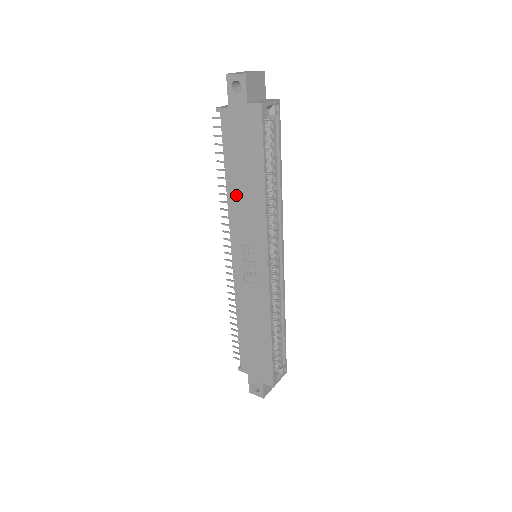
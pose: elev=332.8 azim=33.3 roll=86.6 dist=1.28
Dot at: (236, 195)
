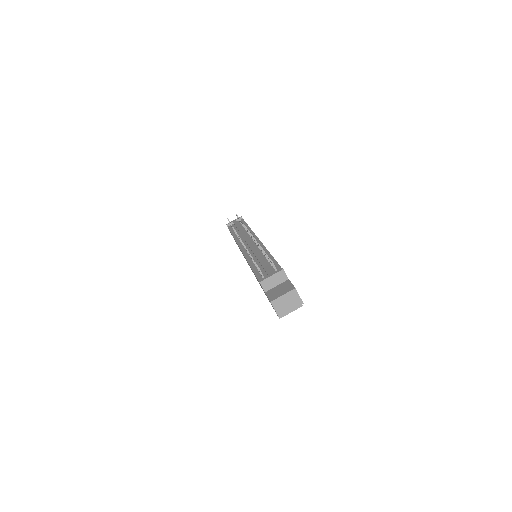
Dot at: occluded
